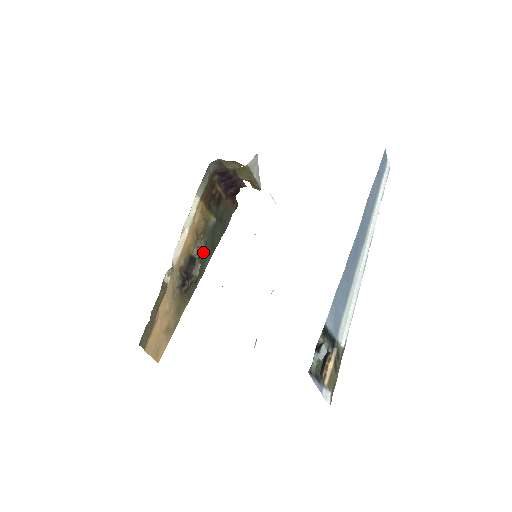
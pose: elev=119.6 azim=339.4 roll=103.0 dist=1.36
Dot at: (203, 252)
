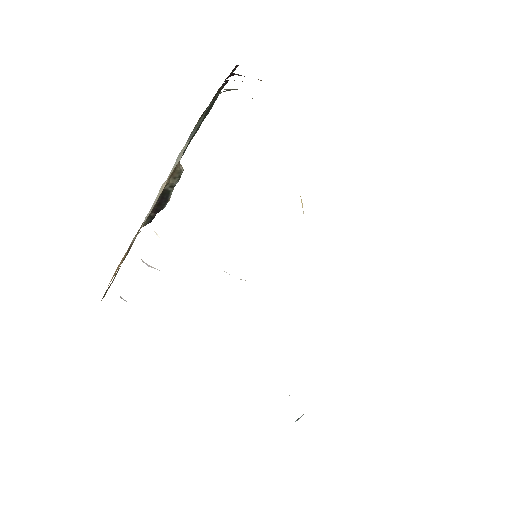
Dot at: occluded
